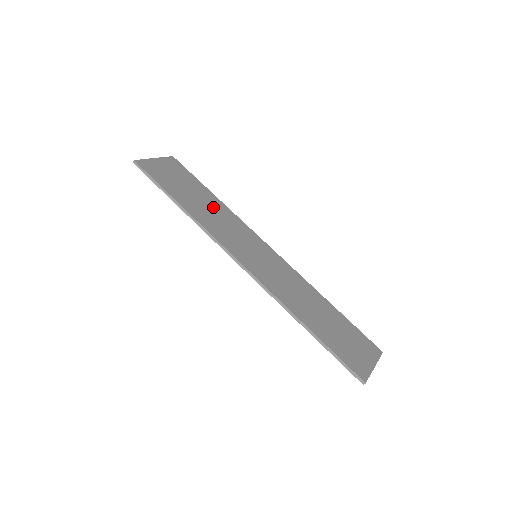
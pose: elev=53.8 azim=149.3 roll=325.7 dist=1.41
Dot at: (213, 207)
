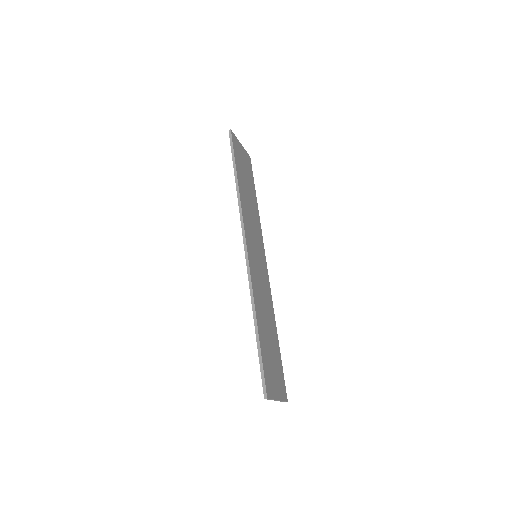
Dot at: (252, 204)
